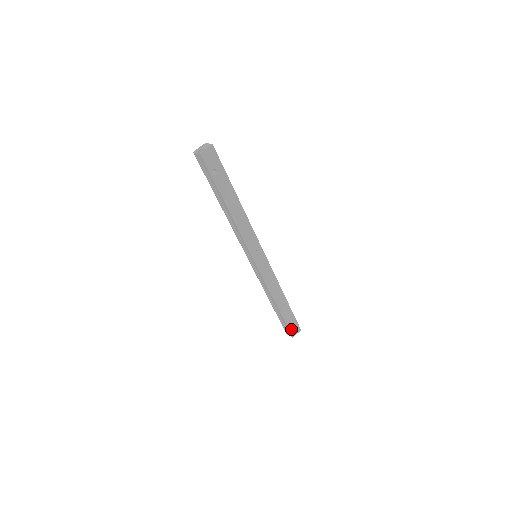
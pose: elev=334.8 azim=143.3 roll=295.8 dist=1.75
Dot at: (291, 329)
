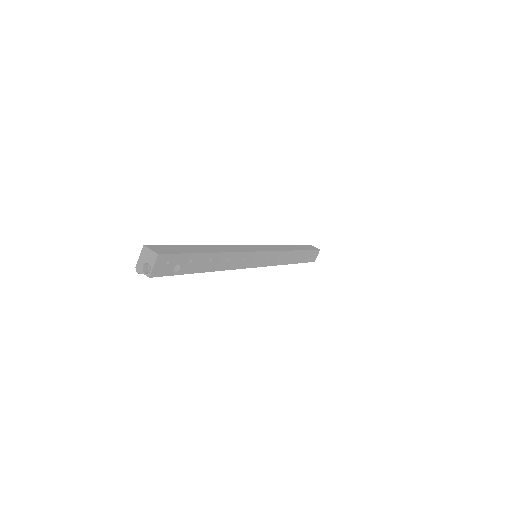
Dot at: (311, 259)
